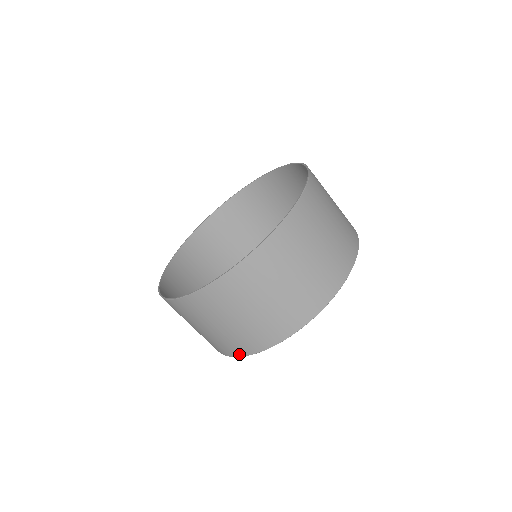
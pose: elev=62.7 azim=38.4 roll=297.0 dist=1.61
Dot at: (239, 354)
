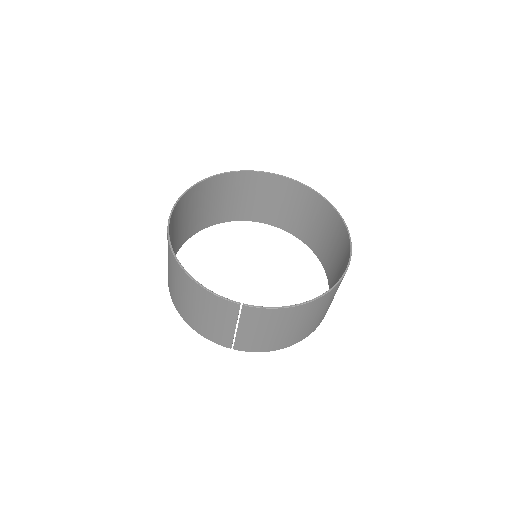
Dot at: (227, 345)
